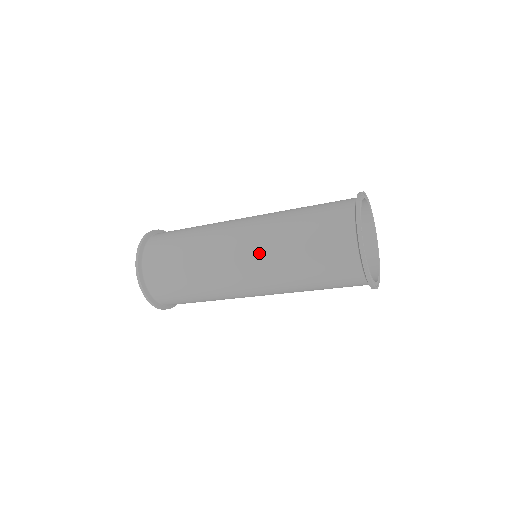
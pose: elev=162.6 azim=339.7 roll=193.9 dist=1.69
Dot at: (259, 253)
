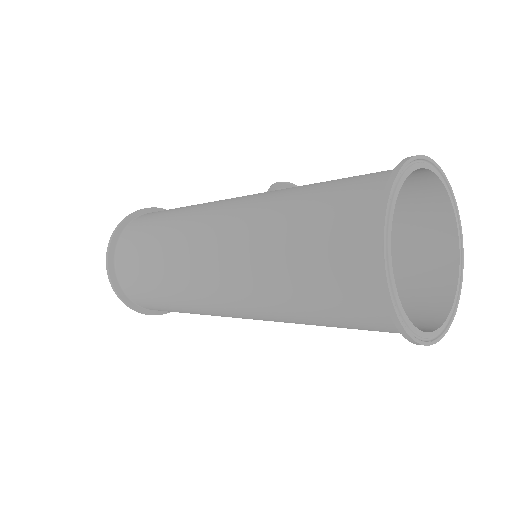
Dot at: (239, 291)
